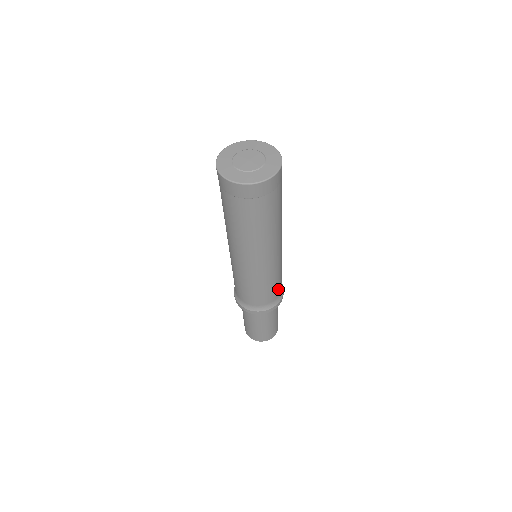
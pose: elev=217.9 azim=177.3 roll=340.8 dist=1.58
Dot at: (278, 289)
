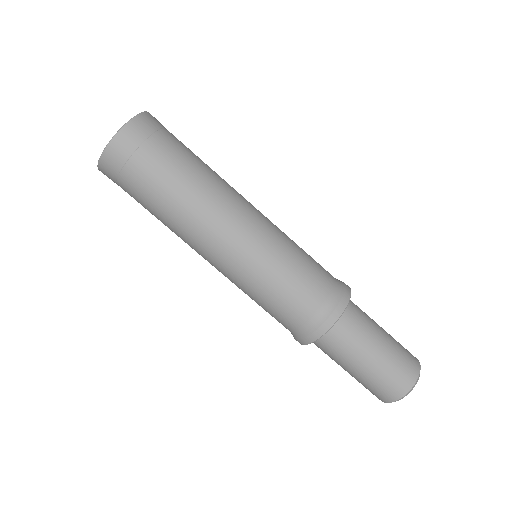
Dot at: (315, 284)
